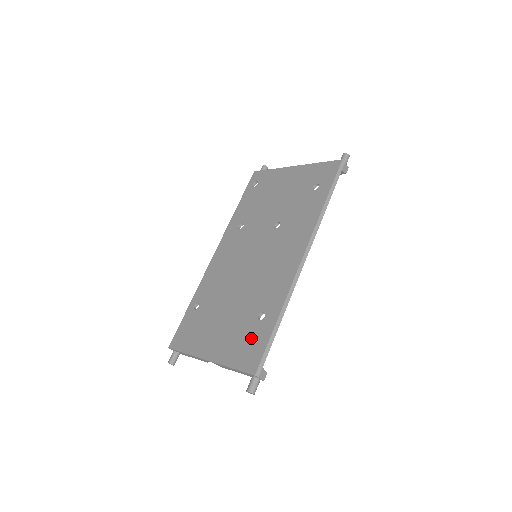
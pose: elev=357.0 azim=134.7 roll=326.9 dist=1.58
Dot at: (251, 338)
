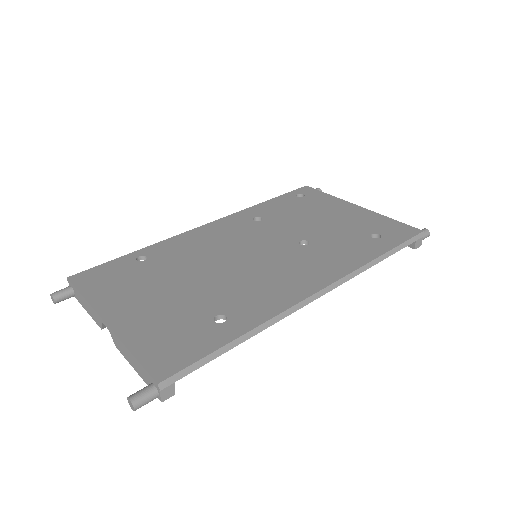
Dot at: (187, 335)
